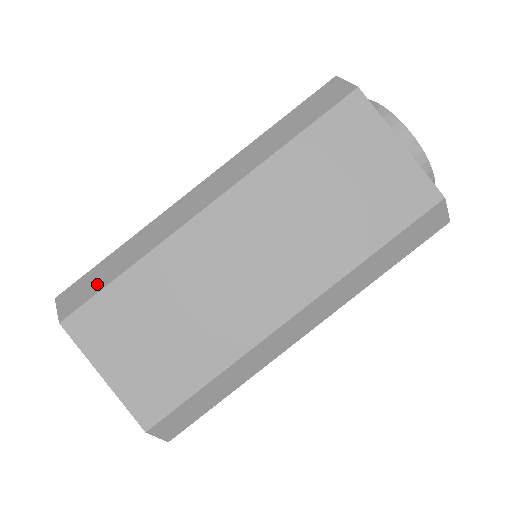
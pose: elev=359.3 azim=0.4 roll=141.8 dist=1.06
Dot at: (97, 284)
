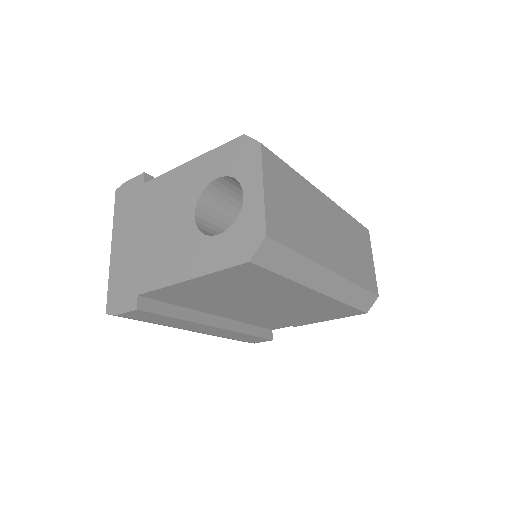
Dot at: occluded
